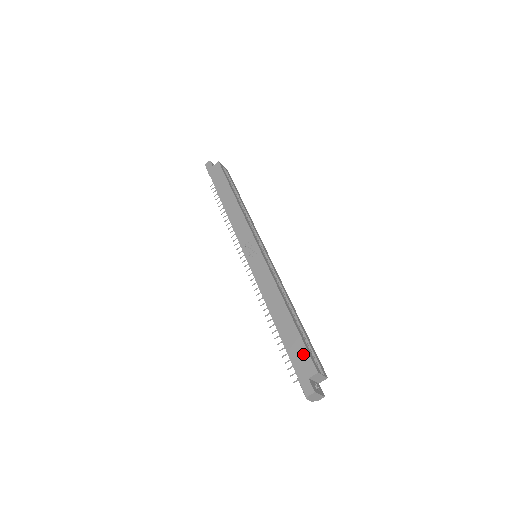
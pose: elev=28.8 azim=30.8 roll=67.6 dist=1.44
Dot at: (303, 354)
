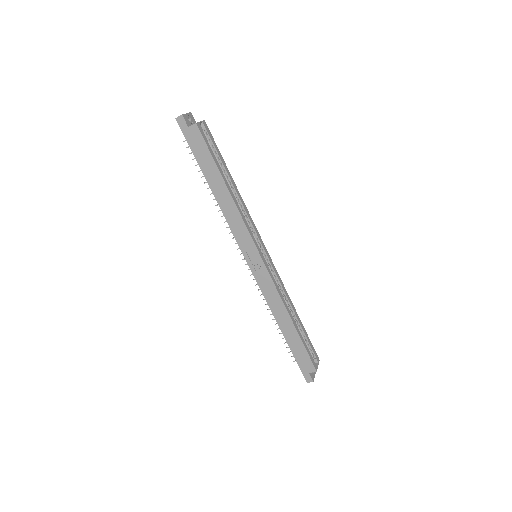
Dot at: (305, 358)
